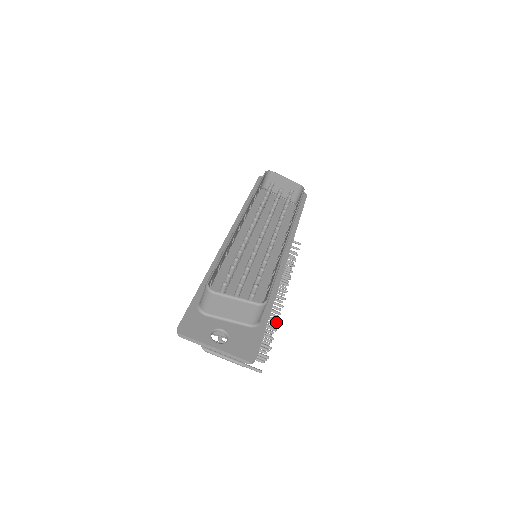
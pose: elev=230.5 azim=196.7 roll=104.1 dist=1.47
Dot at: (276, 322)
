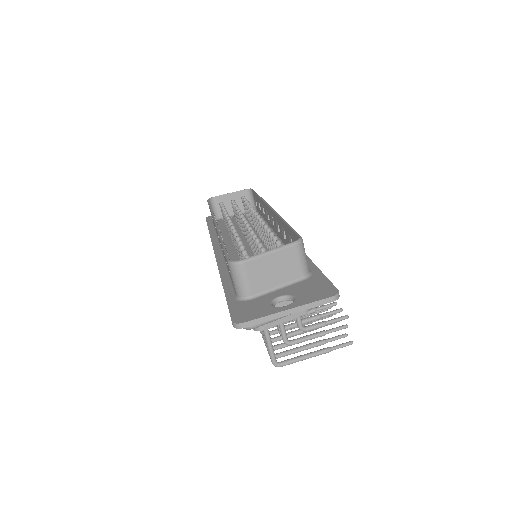
Dot at: occluded
